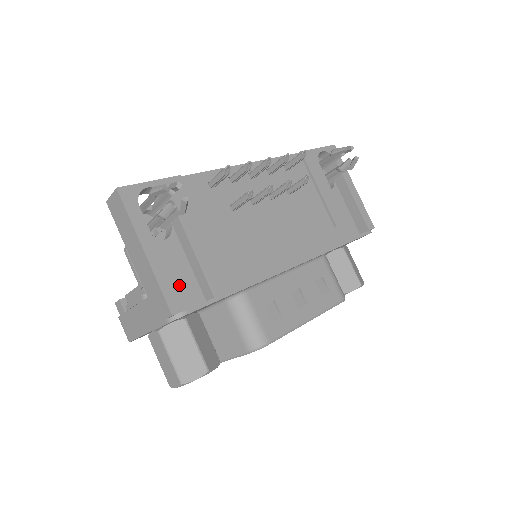
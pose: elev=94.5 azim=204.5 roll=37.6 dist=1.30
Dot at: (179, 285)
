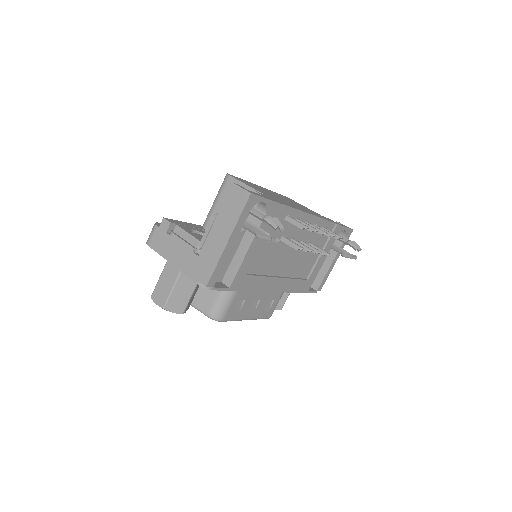
Dot at: occluded
